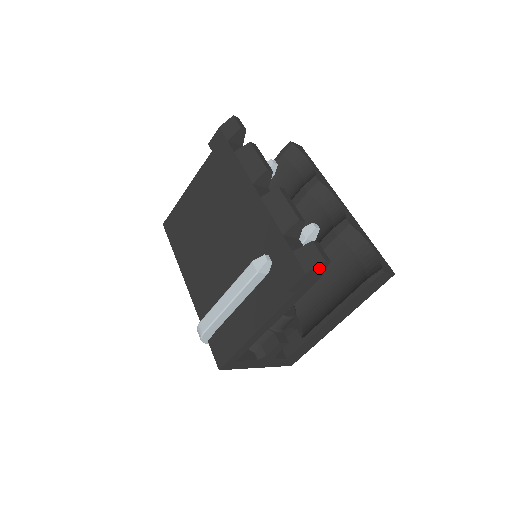
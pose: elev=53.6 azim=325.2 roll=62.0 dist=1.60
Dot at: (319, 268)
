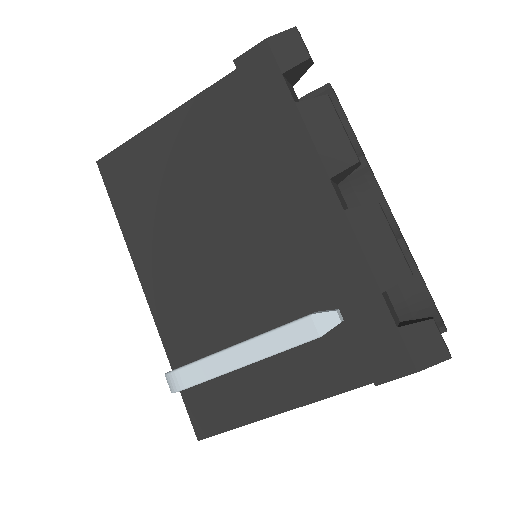
Dot at: (433, 362)
